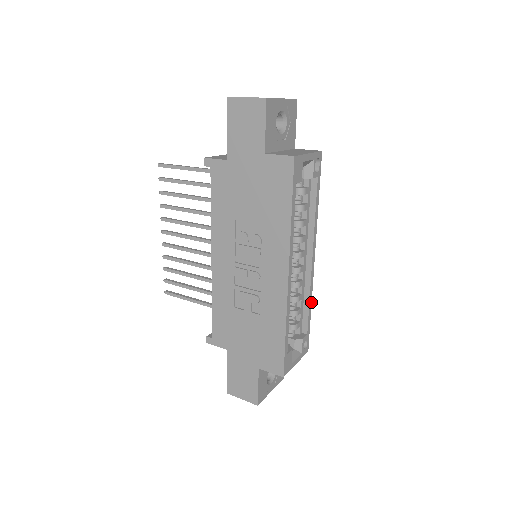
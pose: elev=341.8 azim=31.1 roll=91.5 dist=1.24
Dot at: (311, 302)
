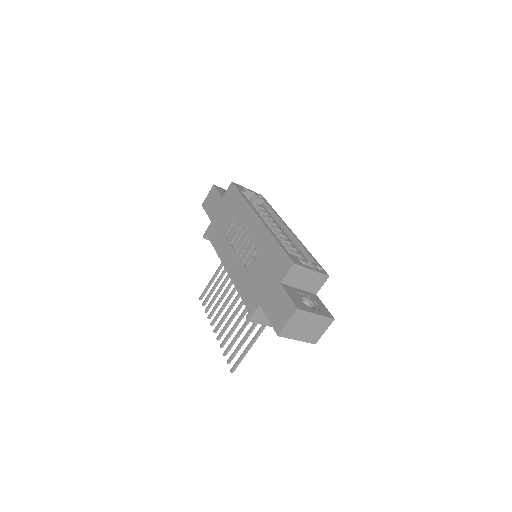
Dot at: occluded
